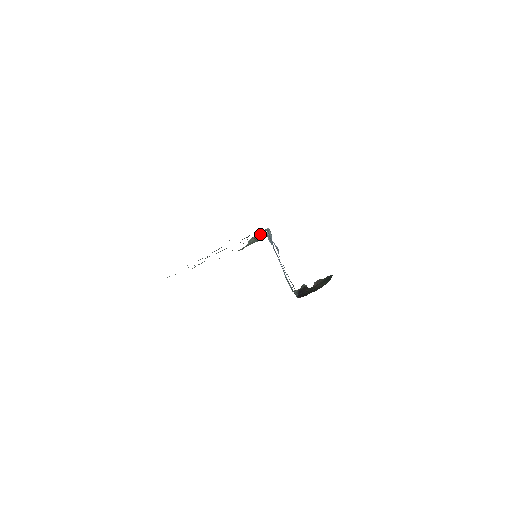
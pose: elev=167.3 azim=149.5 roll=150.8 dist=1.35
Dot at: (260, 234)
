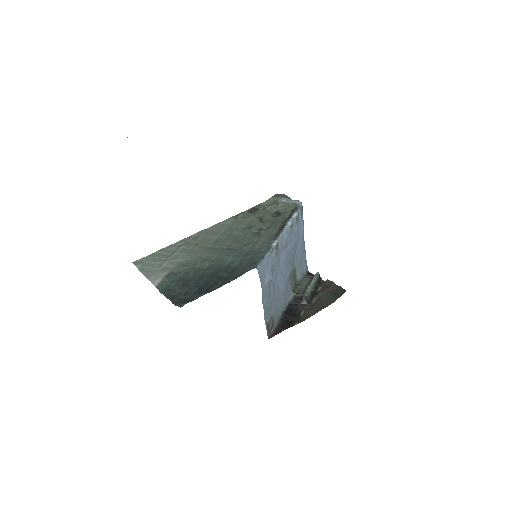
Dot at: occluded
